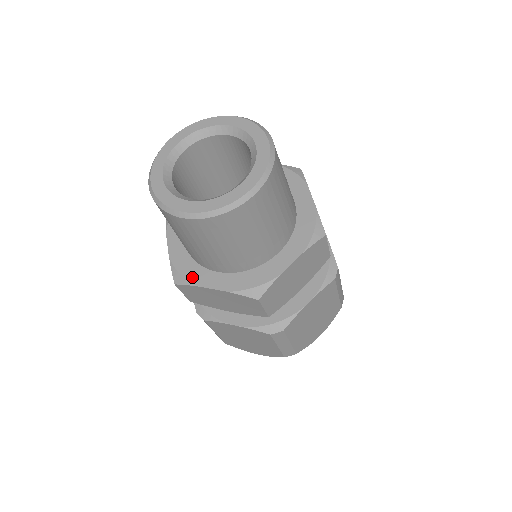
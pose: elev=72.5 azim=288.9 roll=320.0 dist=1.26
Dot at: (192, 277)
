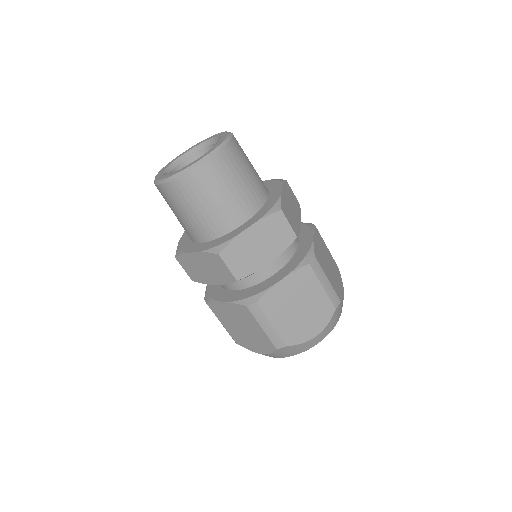
Dot at: (227, 239)
